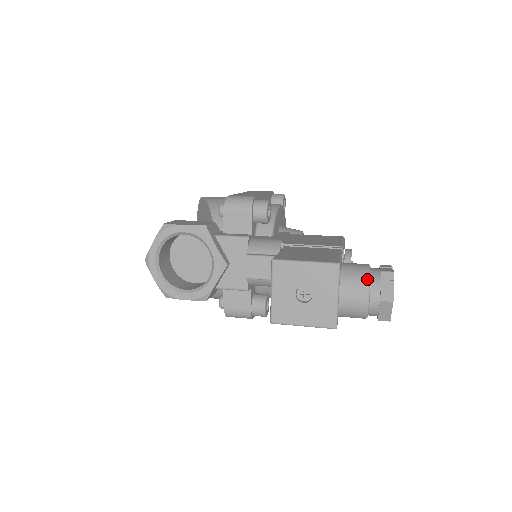
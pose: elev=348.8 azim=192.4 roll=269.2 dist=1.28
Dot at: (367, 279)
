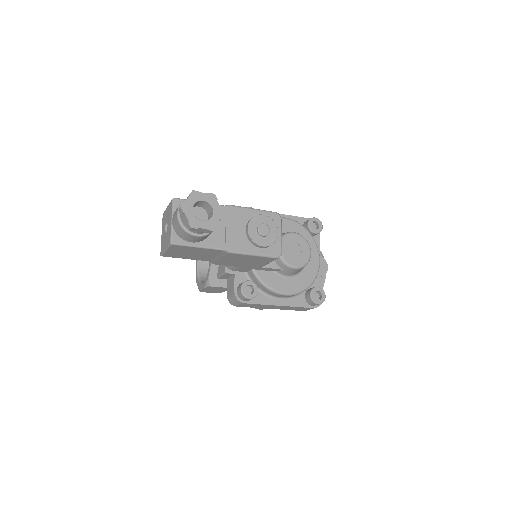
Dot at: (182, 202)
